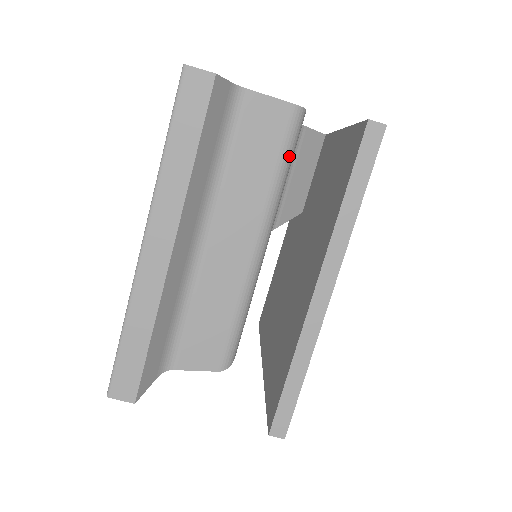
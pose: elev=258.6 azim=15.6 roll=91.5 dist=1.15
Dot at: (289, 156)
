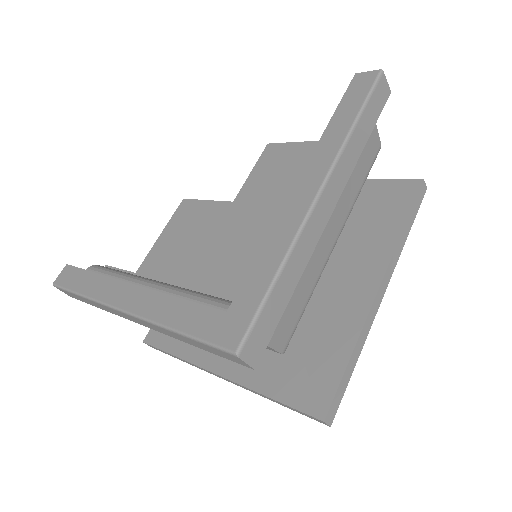
Dot at: occluded
